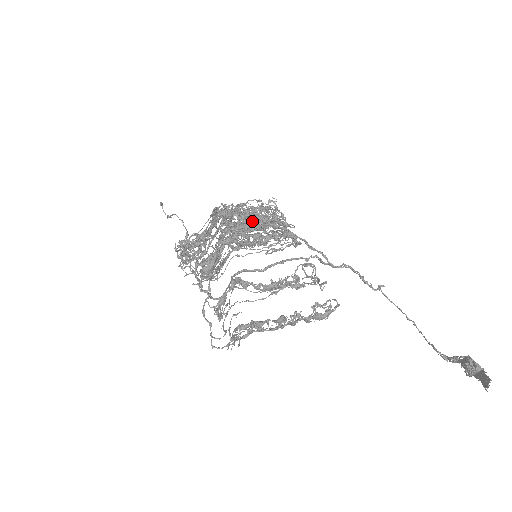
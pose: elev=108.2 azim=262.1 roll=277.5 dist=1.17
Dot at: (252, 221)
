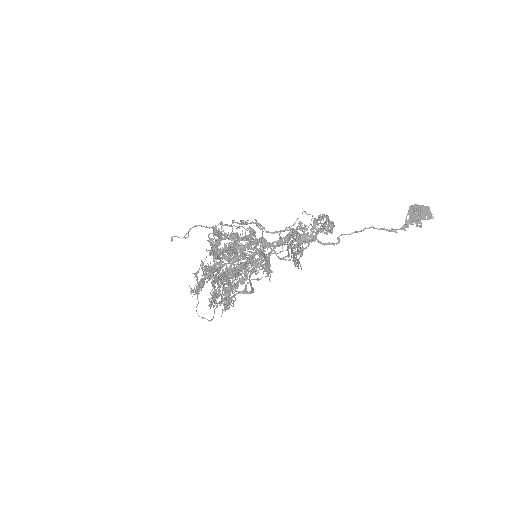
Dot at: (238, 238)
